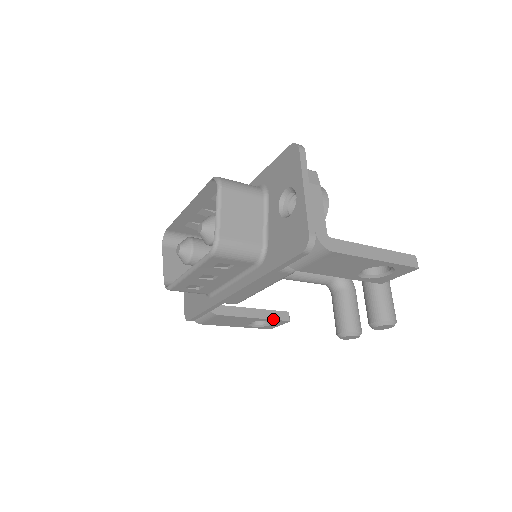
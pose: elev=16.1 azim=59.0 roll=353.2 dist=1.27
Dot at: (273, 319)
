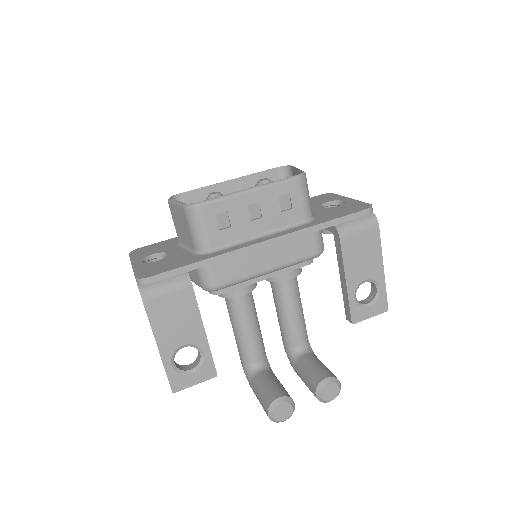
Dot at: (211, 354)
